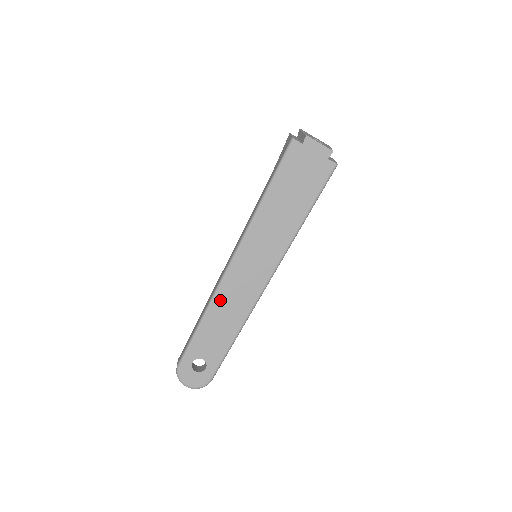
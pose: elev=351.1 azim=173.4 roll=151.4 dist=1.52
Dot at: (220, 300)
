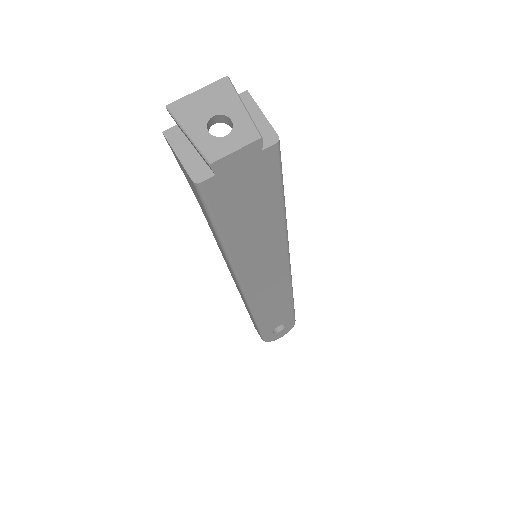
Dot at: (259, 307)
